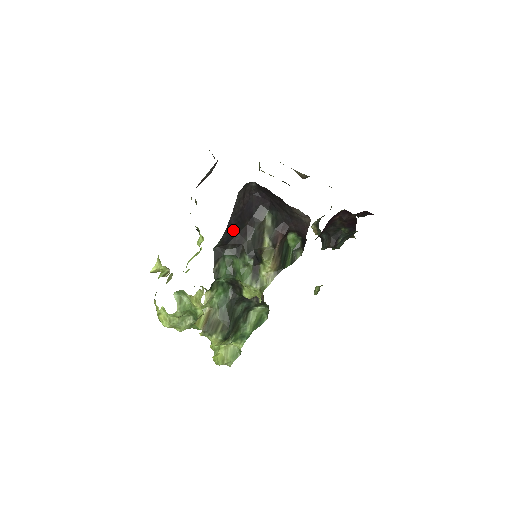
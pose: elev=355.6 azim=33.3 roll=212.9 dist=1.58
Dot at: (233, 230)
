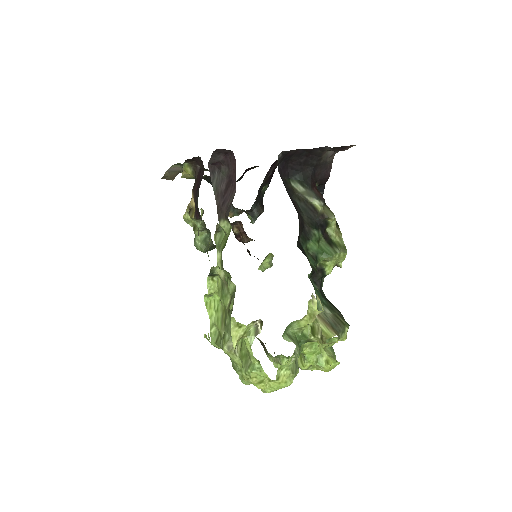
Dot at: occluded
